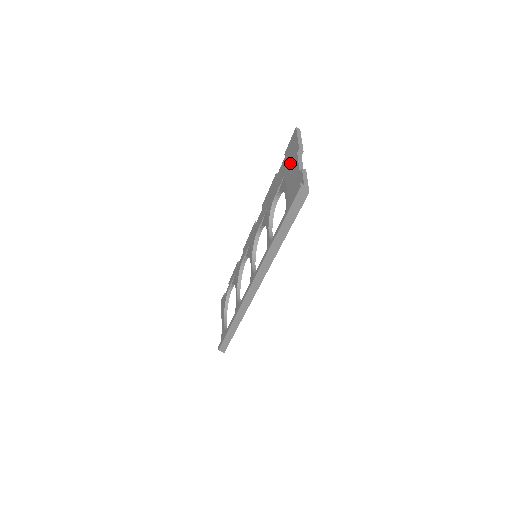
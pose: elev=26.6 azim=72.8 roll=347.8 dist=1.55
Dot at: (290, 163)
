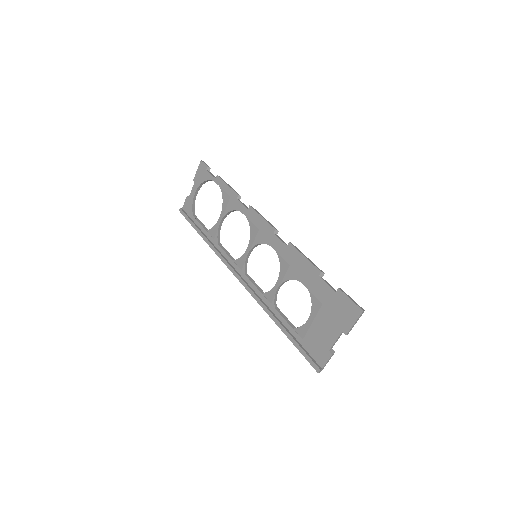
Dot at: (333, 316)
